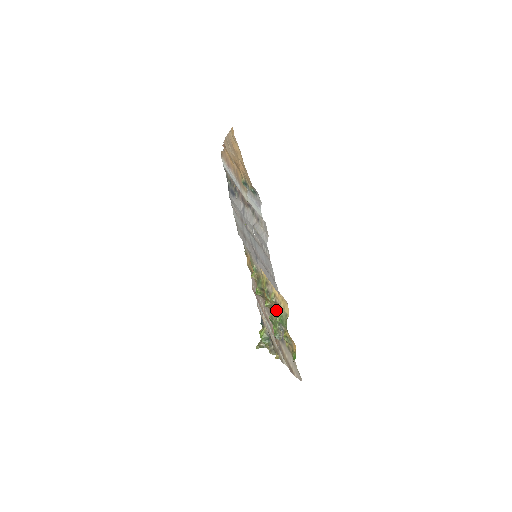
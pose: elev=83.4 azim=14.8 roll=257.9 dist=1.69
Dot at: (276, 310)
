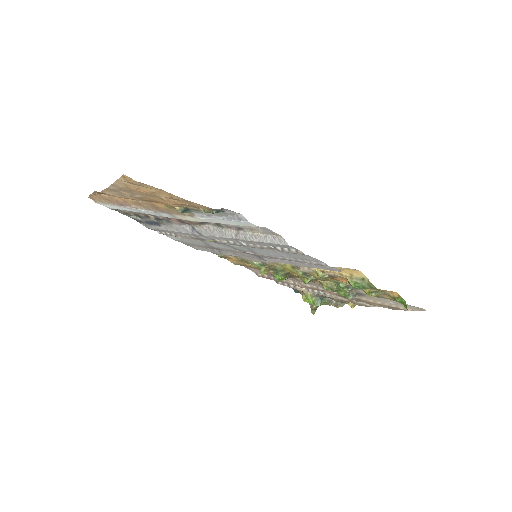
Dot at: (331, 280)
